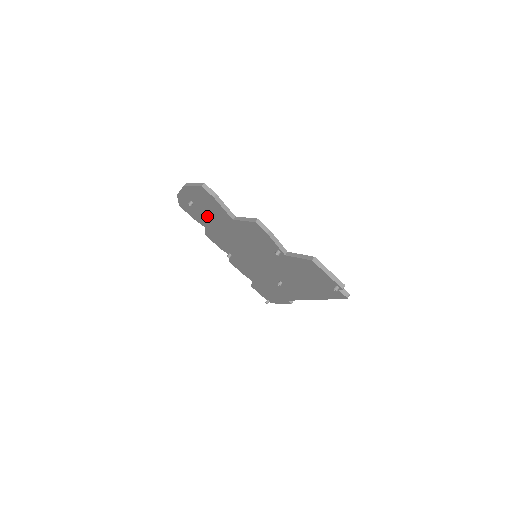
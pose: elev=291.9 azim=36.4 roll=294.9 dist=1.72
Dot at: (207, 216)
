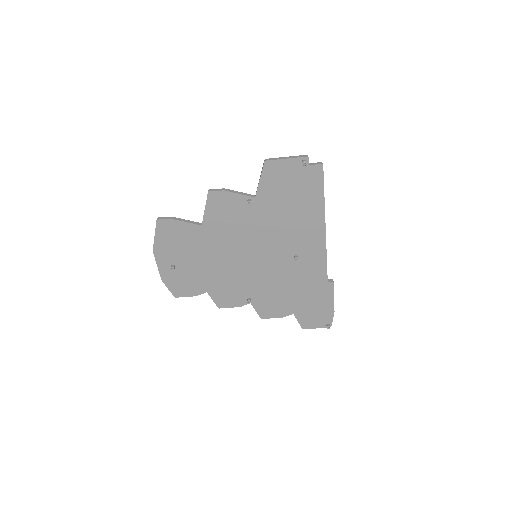
Dot at: (193, 265)
